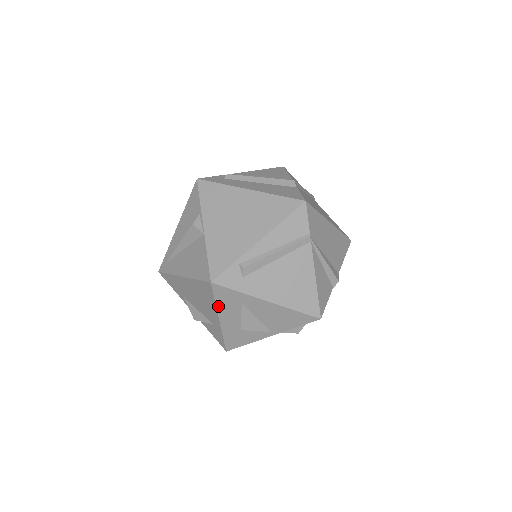
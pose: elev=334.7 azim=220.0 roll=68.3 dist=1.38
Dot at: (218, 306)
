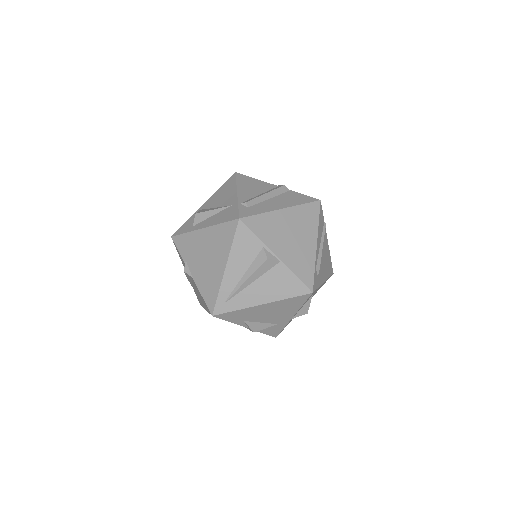
Dot at: occluded
